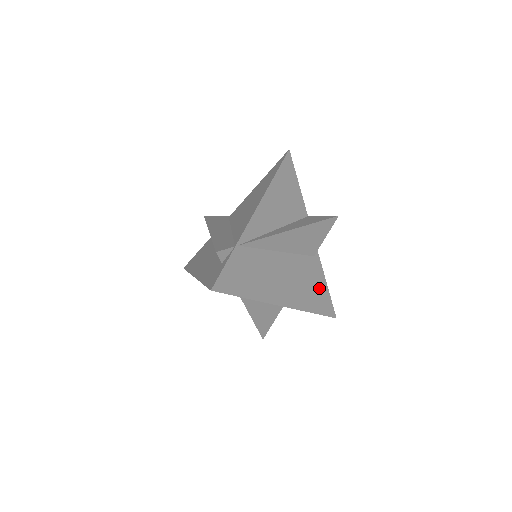
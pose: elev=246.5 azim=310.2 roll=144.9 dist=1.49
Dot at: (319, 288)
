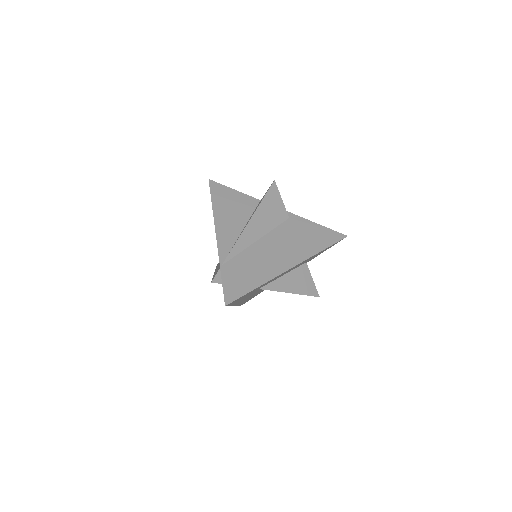
Dot at: (313, 232)
